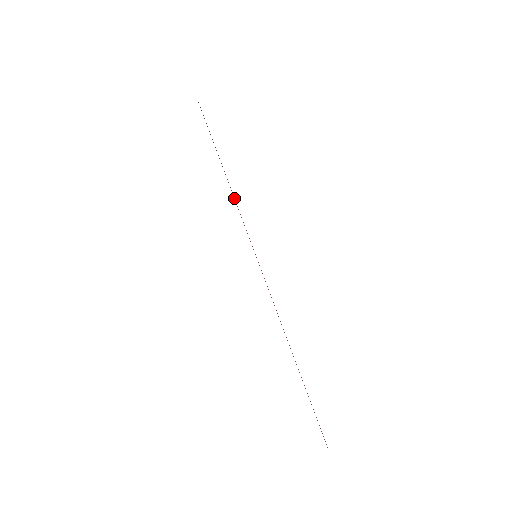
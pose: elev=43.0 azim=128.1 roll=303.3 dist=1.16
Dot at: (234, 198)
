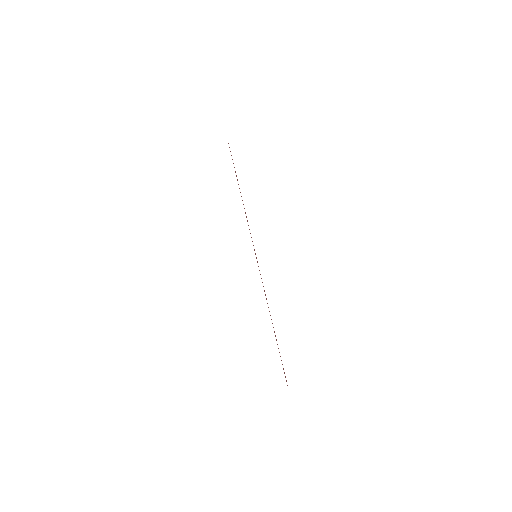
Dot at: occluded
